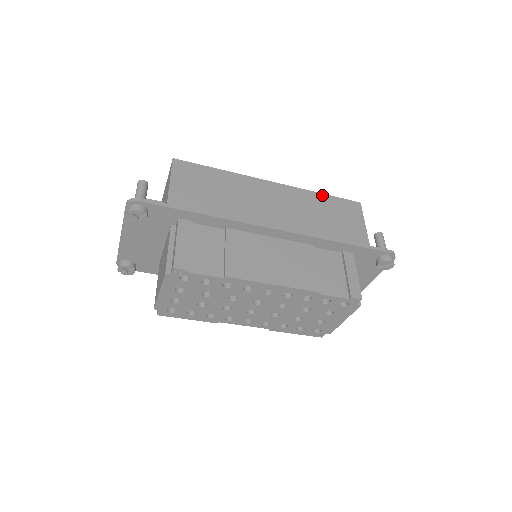
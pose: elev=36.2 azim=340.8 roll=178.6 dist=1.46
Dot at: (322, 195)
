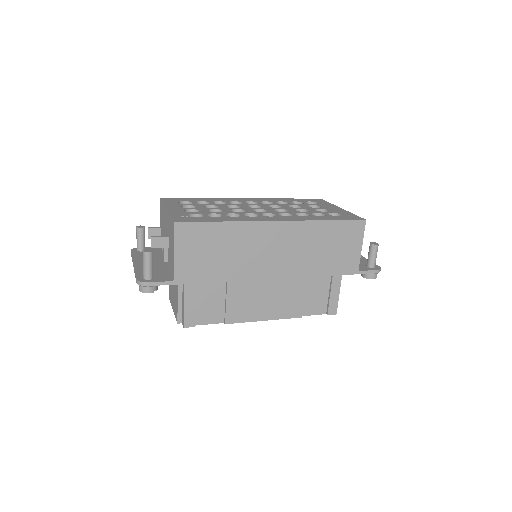
Dot at: (327, 223)
